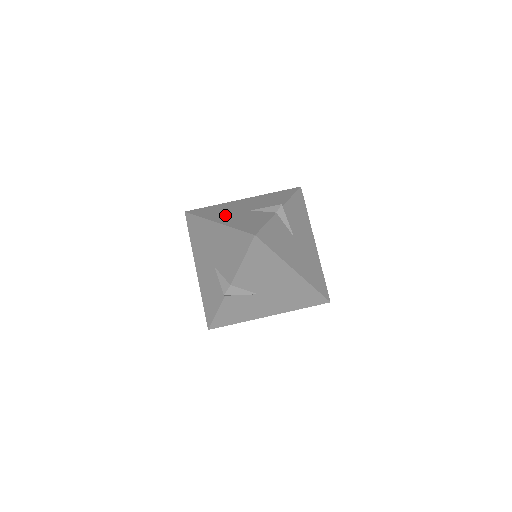
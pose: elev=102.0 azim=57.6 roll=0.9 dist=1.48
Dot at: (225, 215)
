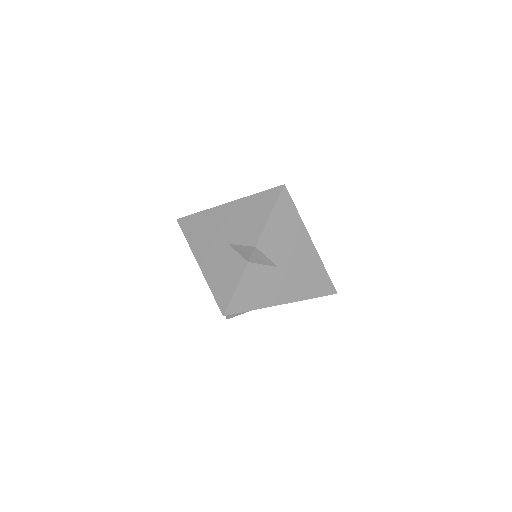
Dot at: occluded
